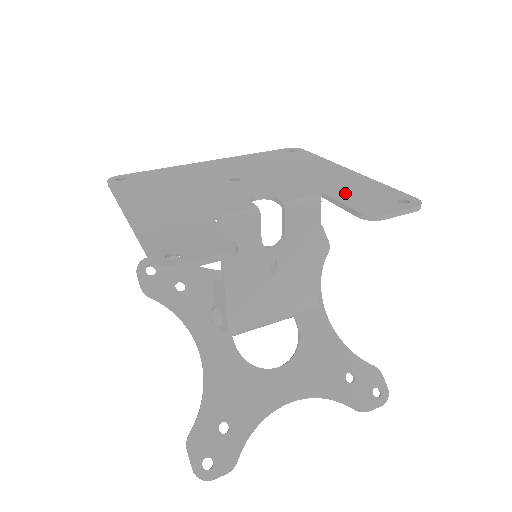
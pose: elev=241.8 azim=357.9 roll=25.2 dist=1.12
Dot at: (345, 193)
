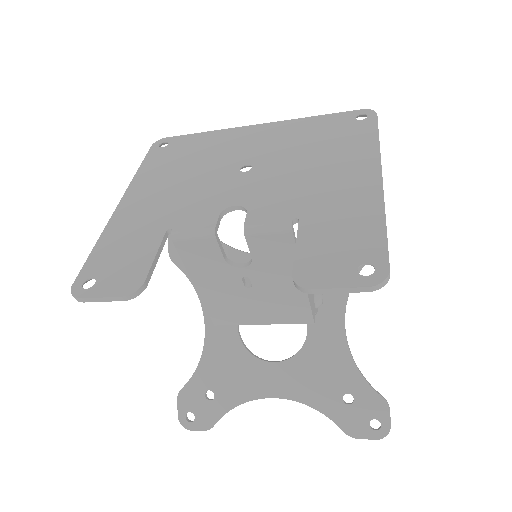
Dot at: (319, 229)
